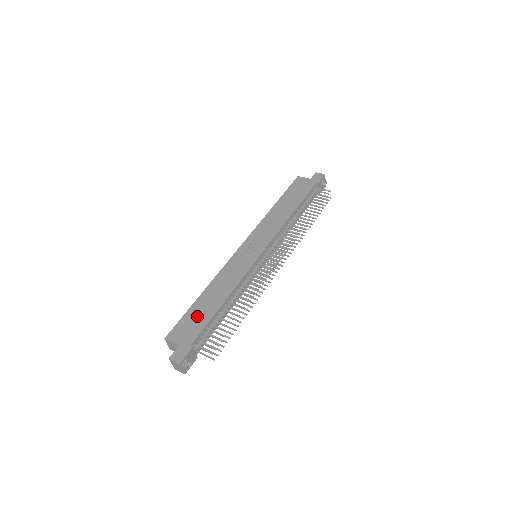
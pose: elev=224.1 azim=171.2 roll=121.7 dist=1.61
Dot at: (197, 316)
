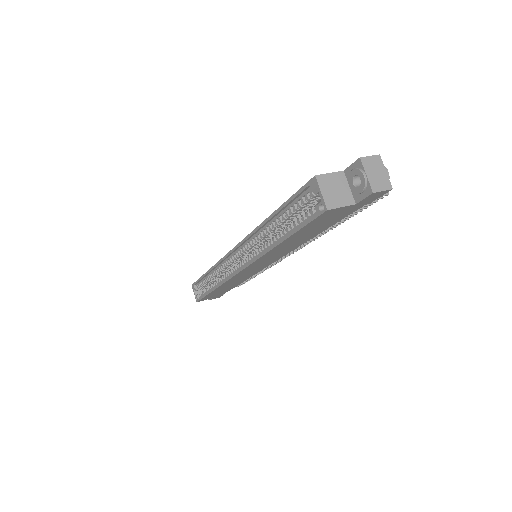
Dot at: occluded
